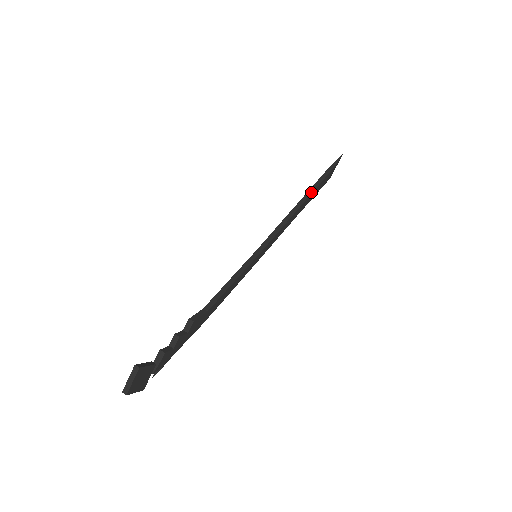
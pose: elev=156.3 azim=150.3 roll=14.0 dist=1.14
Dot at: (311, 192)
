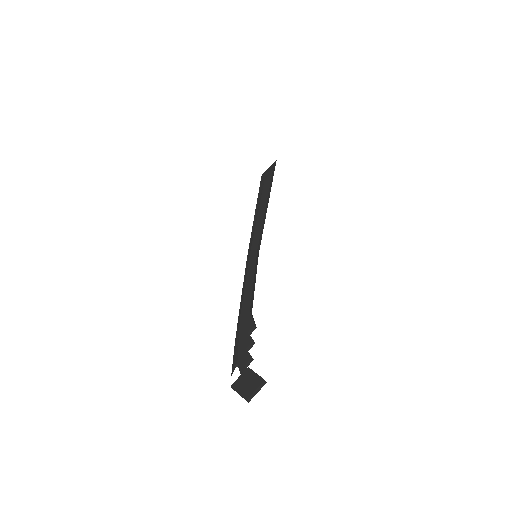
Dot at: (269, 196)
